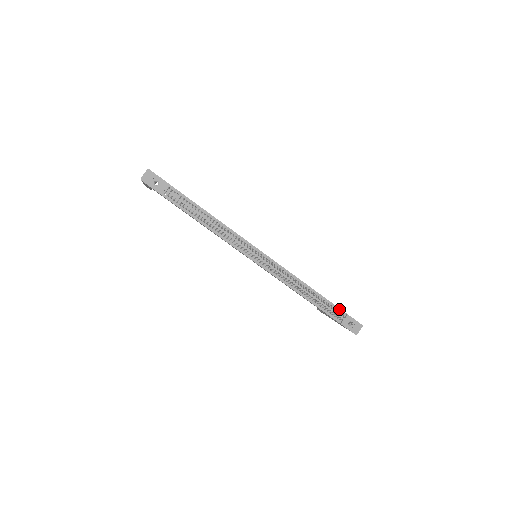
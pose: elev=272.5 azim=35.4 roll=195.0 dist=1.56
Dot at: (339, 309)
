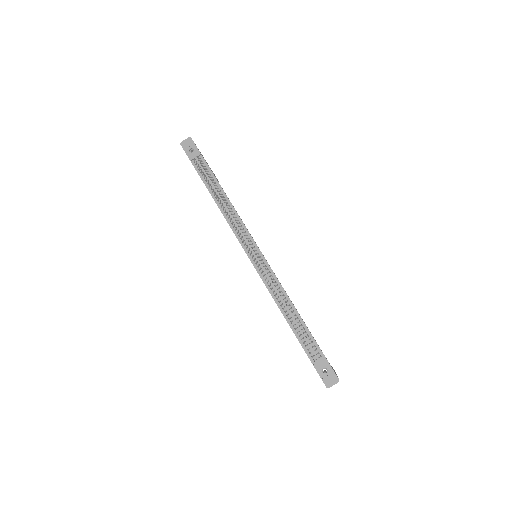
Dot at: (318, 347)
